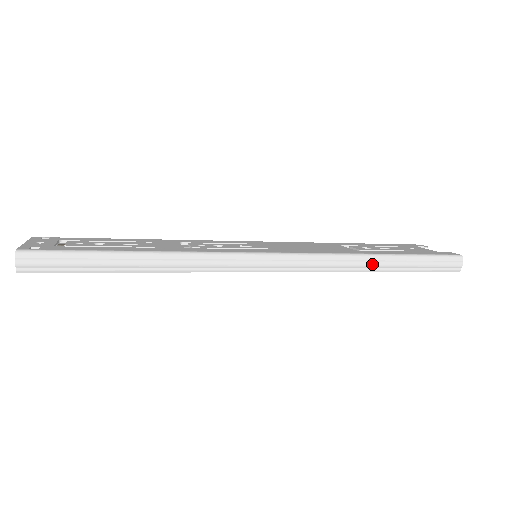
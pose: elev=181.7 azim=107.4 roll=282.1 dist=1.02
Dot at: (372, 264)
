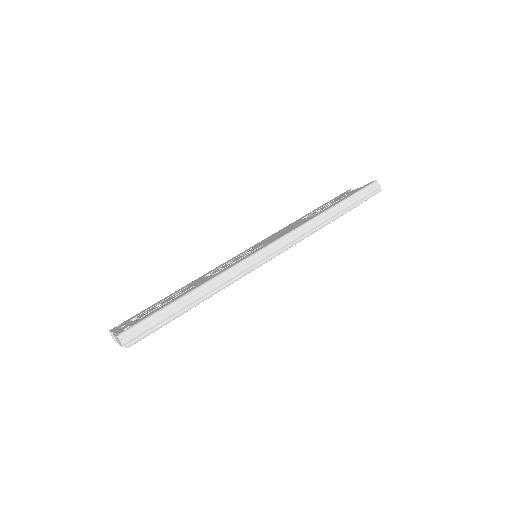
Dot at: (329, 217)
